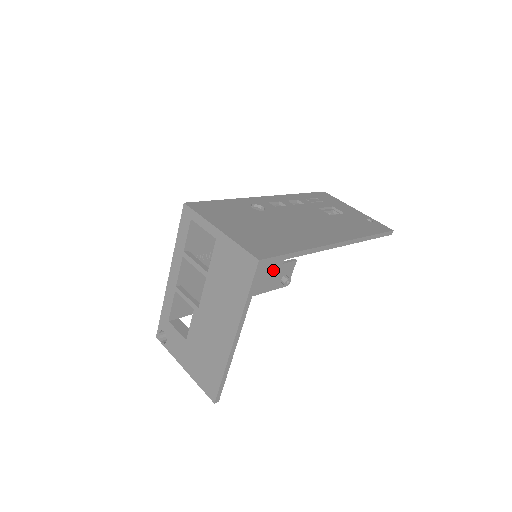
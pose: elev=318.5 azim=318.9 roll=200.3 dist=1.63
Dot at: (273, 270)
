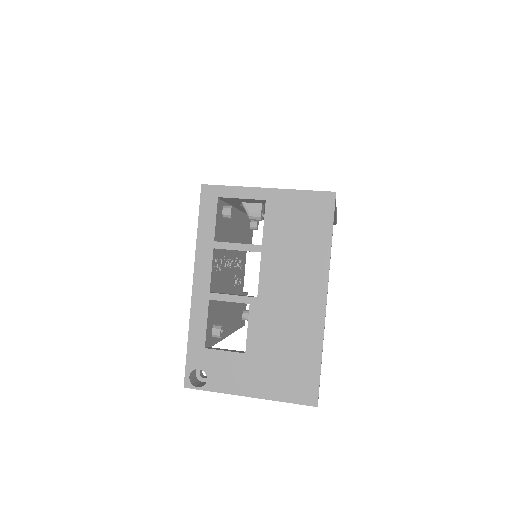
Dot at: occluded
